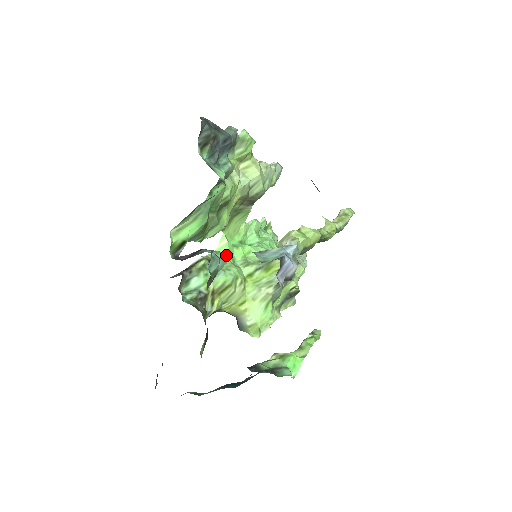
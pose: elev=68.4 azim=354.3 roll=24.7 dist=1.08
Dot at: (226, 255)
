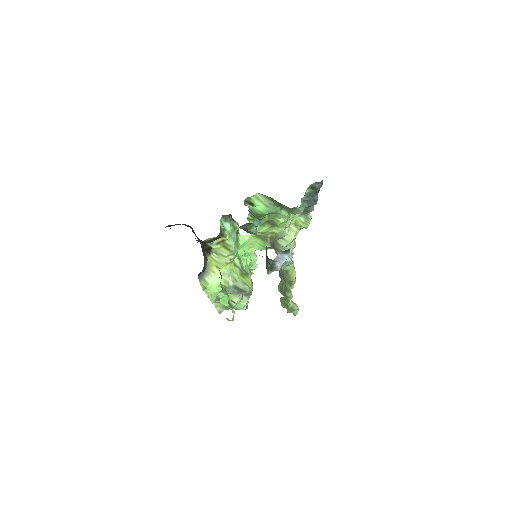
Dot at: occluded
